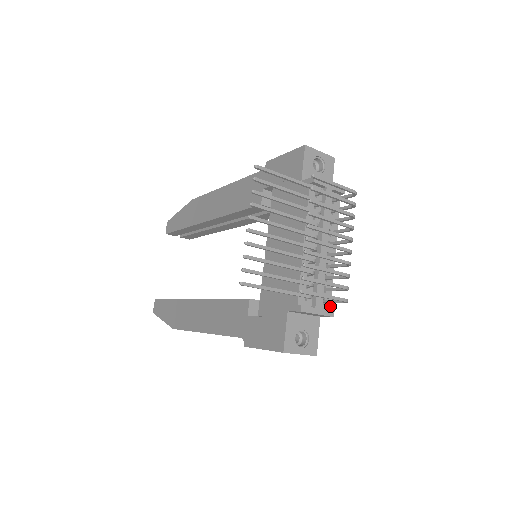
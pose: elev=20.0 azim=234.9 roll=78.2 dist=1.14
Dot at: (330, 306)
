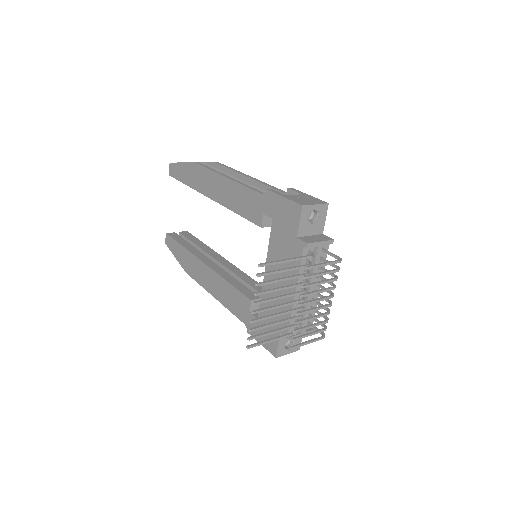
Dot at: occluded
